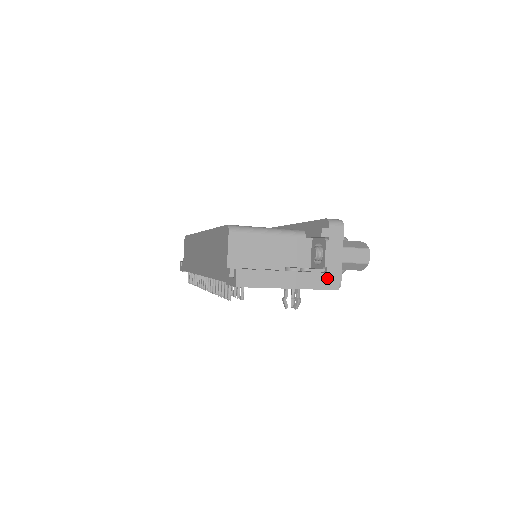
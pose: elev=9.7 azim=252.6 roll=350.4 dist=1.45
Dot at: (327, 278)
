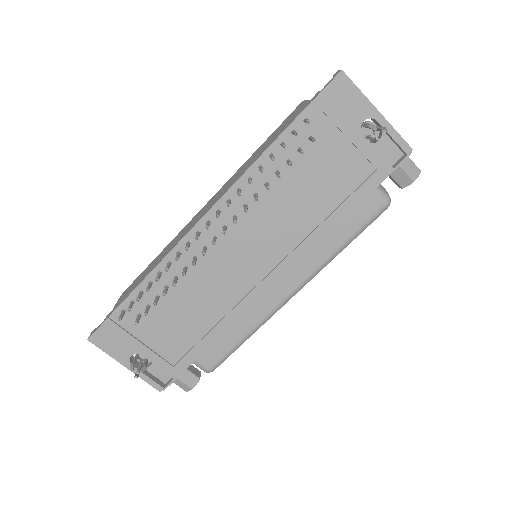
Dot at: occluded
